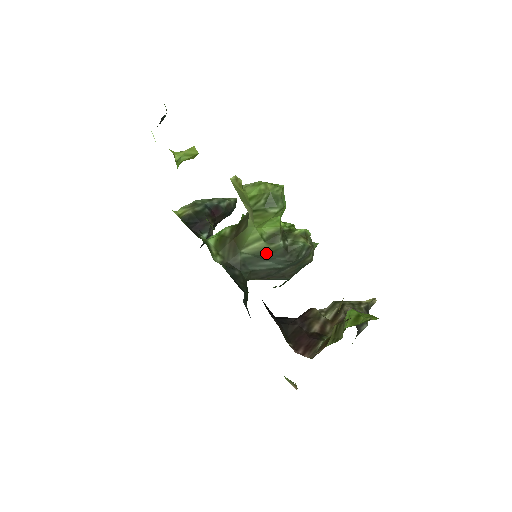
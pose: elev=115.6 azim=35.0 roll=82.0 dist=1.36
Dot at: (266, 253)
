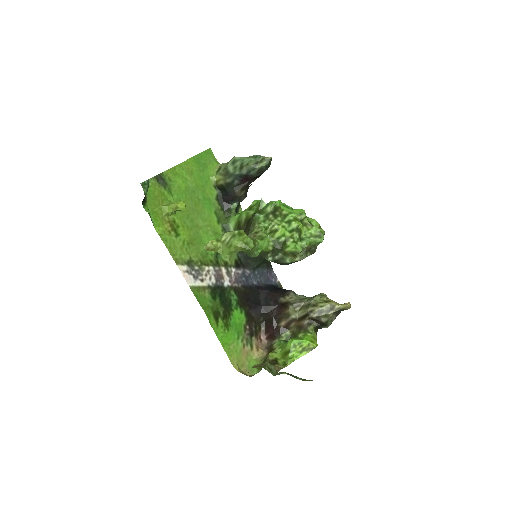
Dot at: occluded
